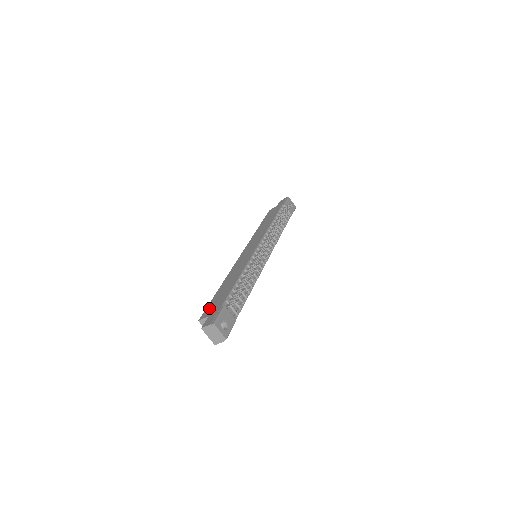
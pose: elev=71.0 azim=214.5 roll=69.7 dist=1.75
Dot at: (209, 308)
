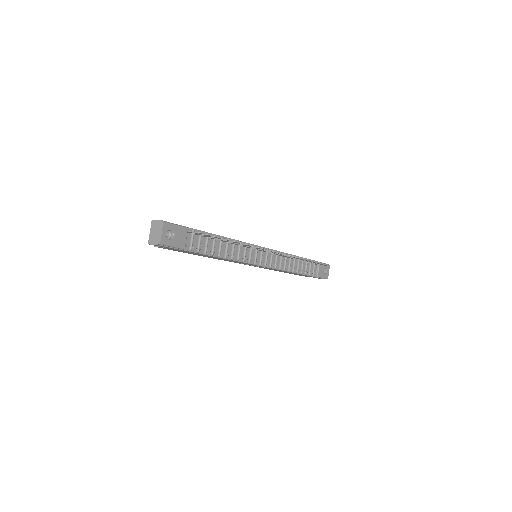
Dot at: occluded
